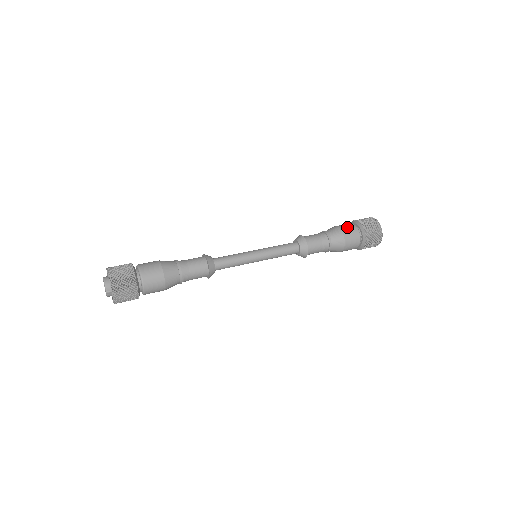
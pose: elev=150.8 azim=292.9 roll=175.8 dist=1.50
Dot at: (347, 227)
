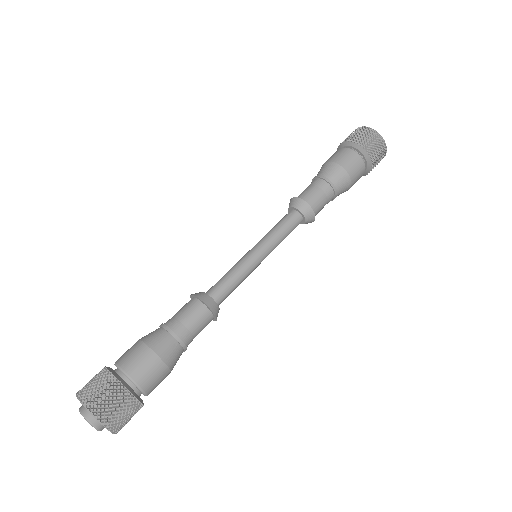
Dot at: (354, 166)
